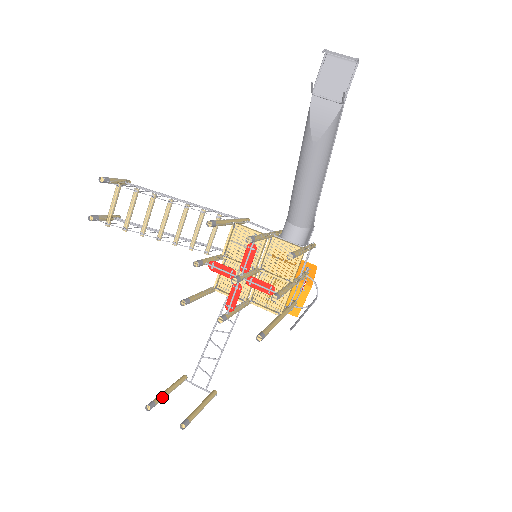
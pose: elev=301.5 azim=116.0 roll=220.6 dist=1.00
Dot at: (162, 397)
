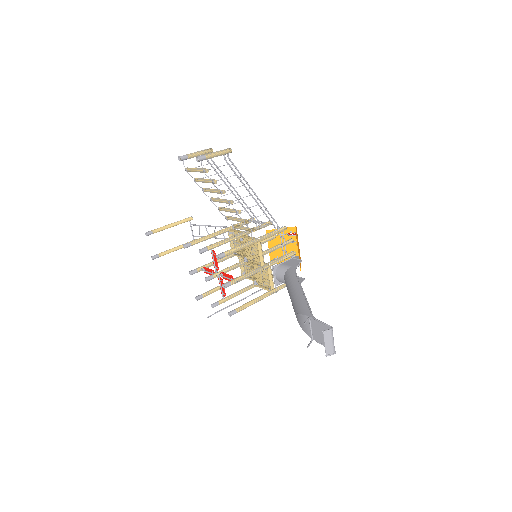
Dot at: occluded
